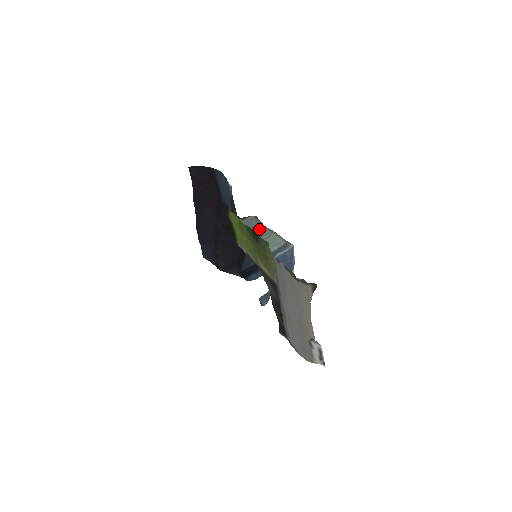
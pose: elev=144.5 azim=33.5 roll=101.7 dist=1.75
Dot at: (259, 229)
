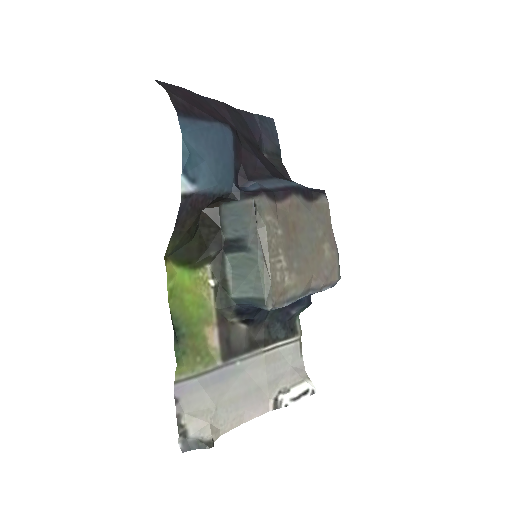
Dot at: (249, 239)
